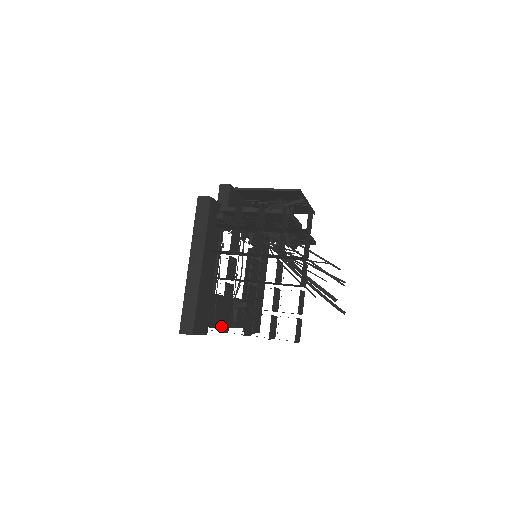
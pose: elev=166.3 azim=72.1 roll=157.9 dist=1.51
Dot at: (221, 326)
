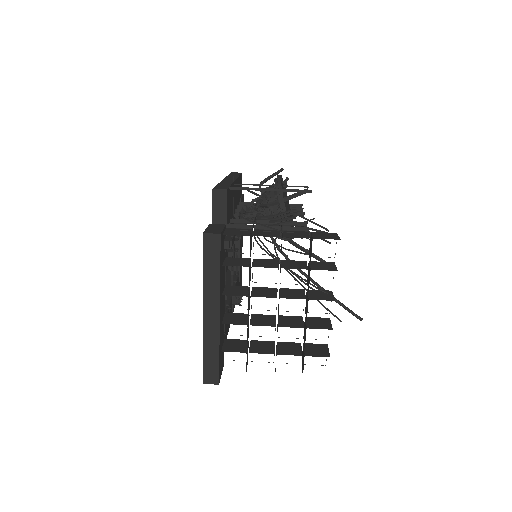
Dot at: (246, 367)
